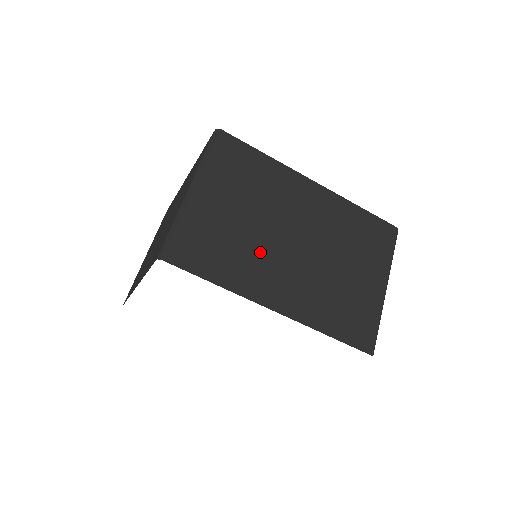
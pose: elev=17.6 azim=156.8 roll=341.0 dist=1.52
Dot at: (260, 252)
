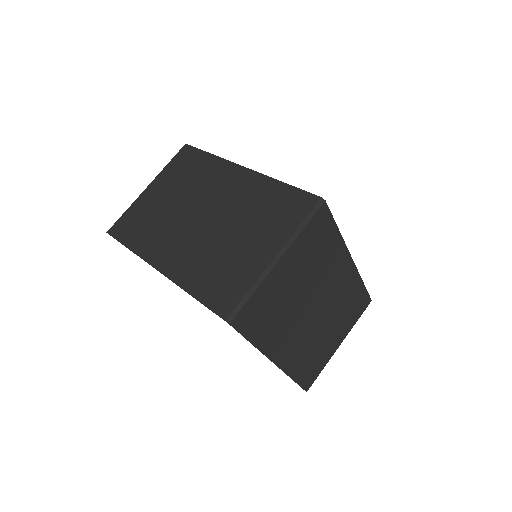
Dot at: (291, 318)
